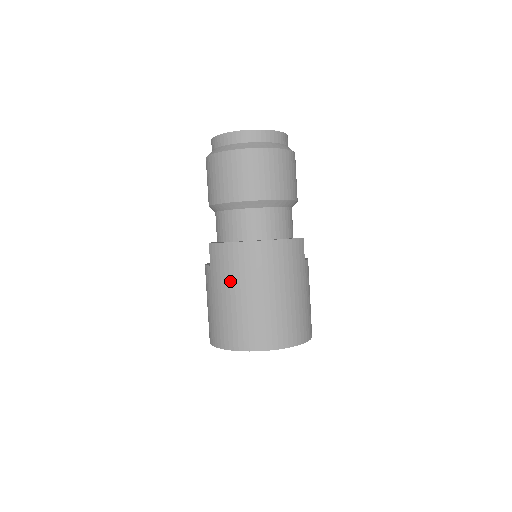
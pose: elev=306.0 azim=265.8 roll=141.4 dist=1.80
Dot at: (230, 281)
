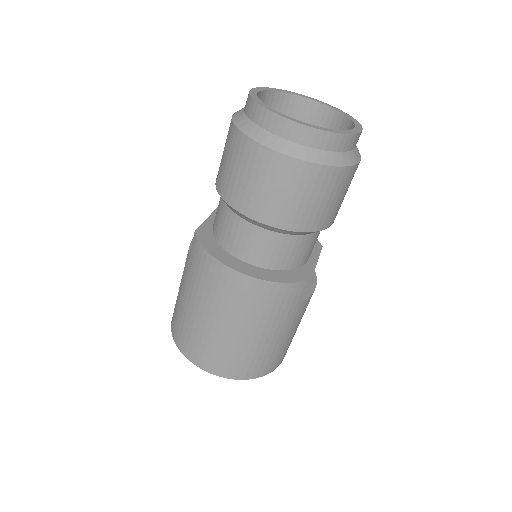
Dot at: (198, 292)
